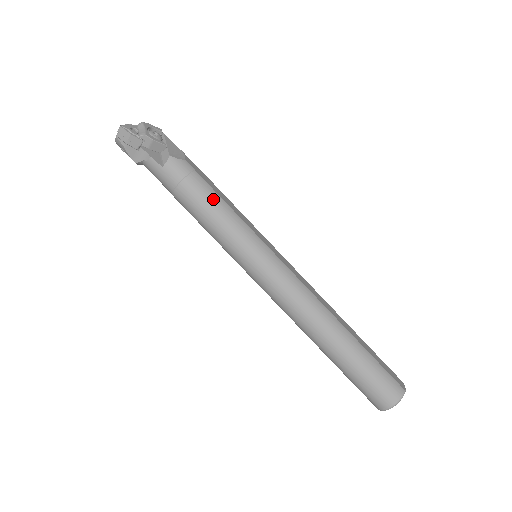
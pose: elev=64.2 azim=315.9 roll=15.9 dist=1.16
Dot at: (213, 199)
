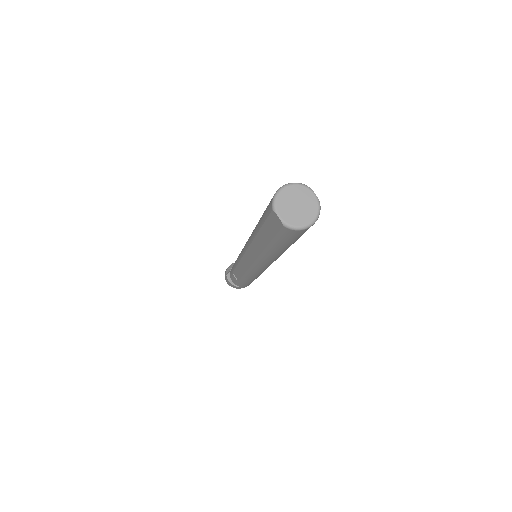
Dot at: occluded
